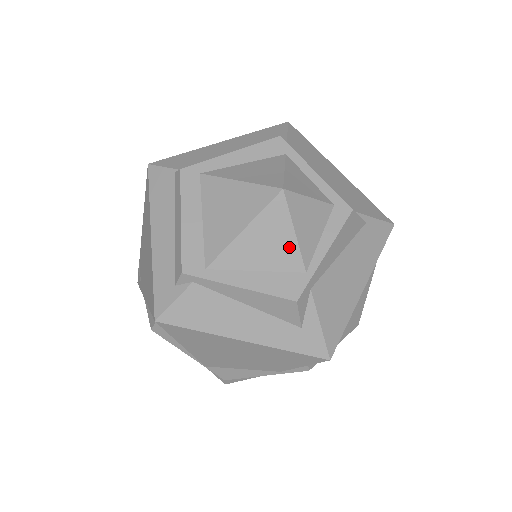
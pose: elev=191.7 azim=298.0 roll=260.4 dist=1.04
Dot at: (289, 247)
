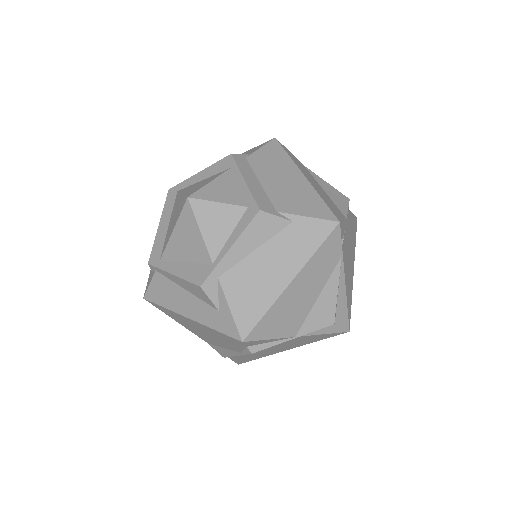
Dot at: (199, 243)
